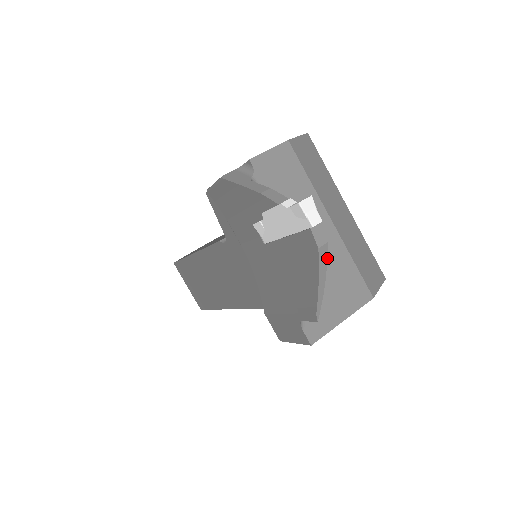
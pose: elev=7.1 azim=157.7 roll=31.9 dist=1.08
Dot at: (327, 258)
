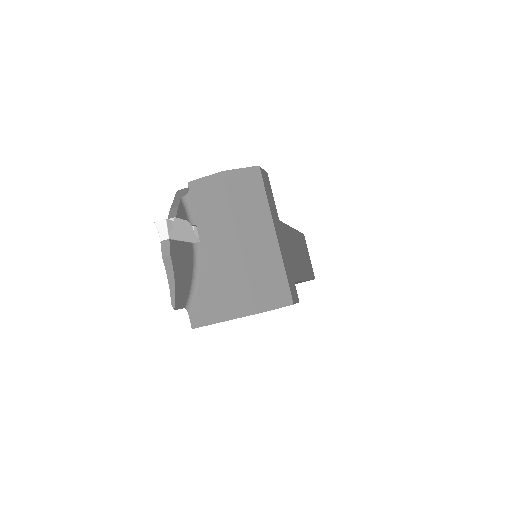
Dot at: (226, 269)
